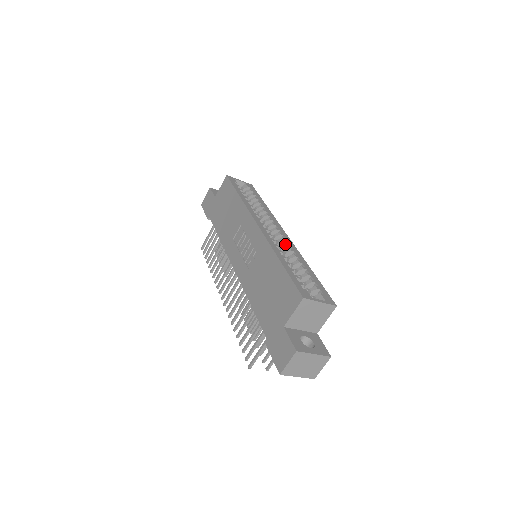
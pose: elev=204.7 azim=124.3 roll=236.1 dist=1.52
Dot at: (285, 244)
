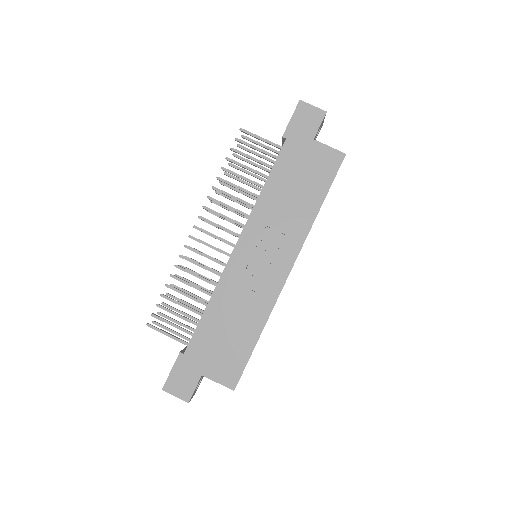
Dot at: occluded
